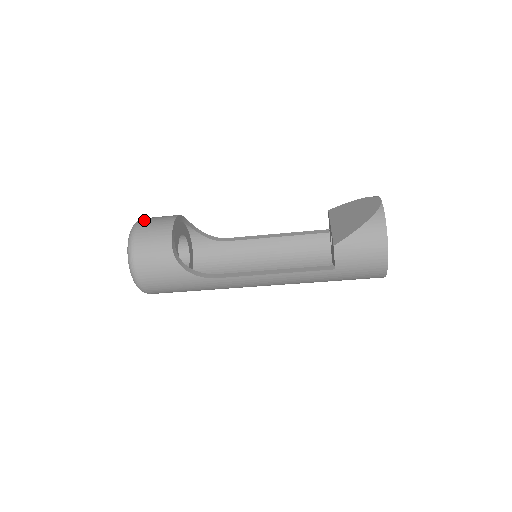
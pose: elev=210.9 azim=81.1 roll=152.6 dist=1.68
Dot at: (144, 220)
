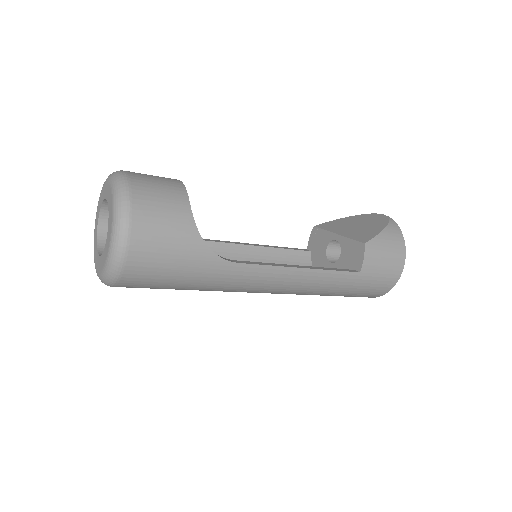
Dot at: occluded
